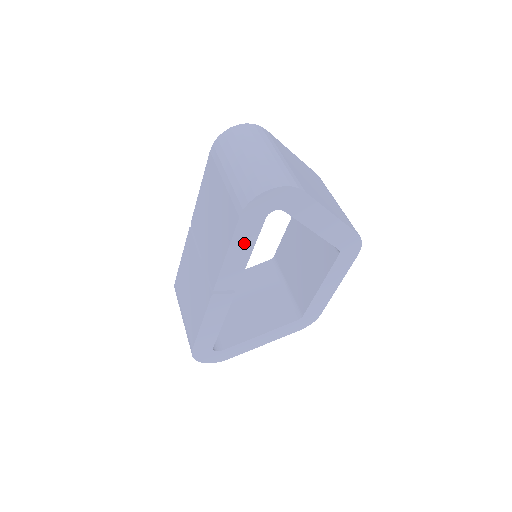
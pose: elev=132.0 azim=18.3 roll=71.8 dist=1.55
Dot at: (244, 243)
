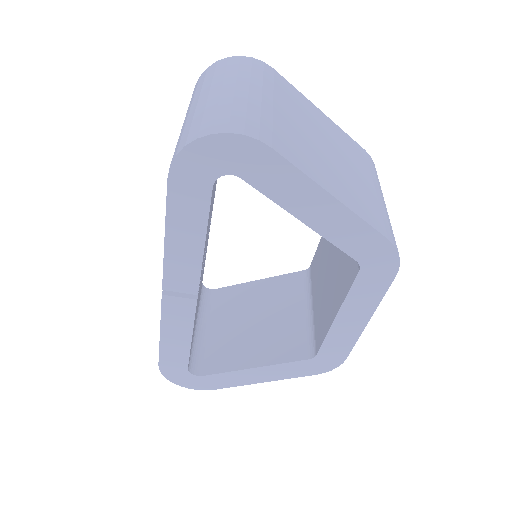
Dot at: (188, 223)
